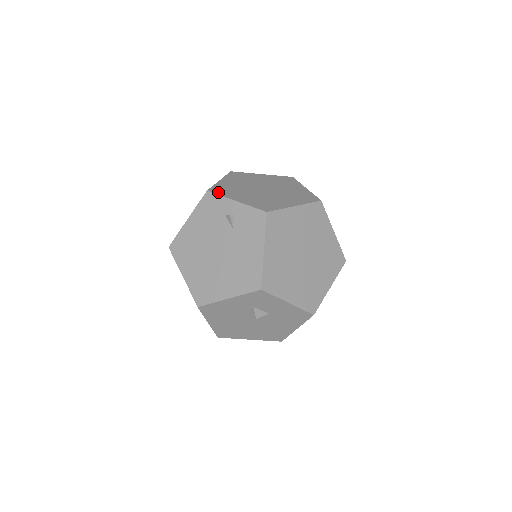
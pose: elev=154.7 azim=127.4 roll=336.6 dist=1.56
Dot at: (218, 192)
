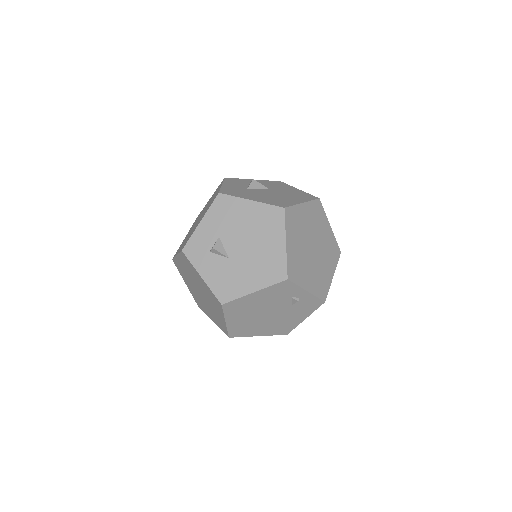
Dot at: (295, 279)
